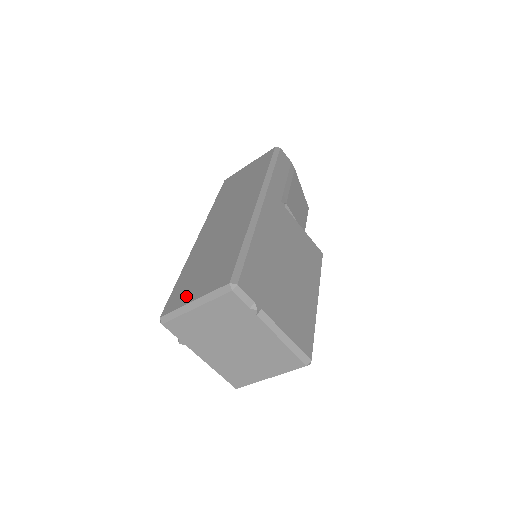
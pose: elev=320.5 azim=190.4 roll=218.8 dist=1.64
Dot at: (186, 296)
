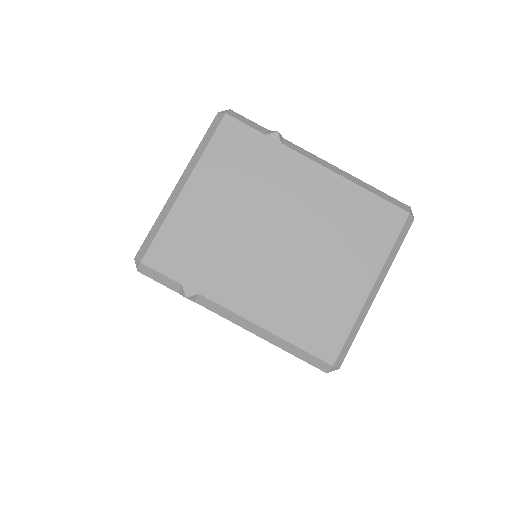
Dot at: occluded
